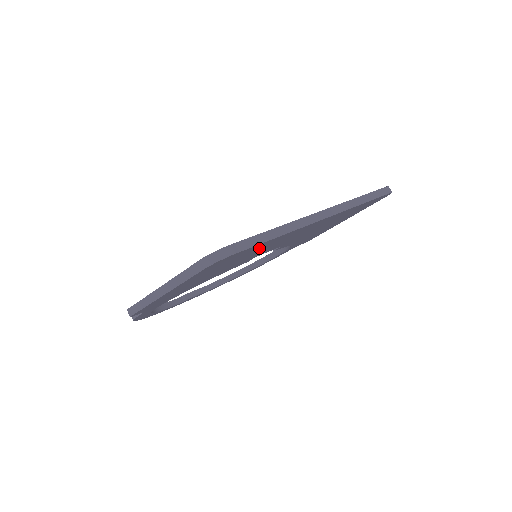
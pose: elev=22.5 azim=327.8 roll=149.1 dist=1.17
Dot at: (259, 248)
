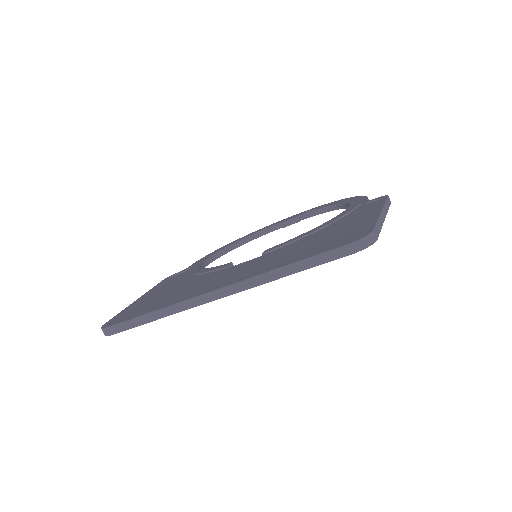
Dot at: occluded
